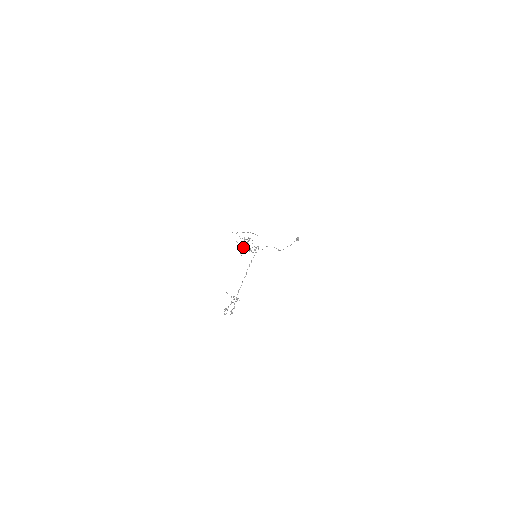
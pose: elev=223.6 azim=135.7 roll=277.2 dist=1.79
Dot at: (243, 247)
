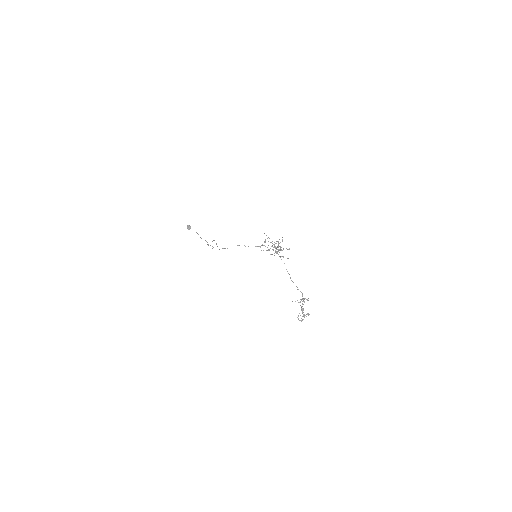
Dot at: (275, 251)
